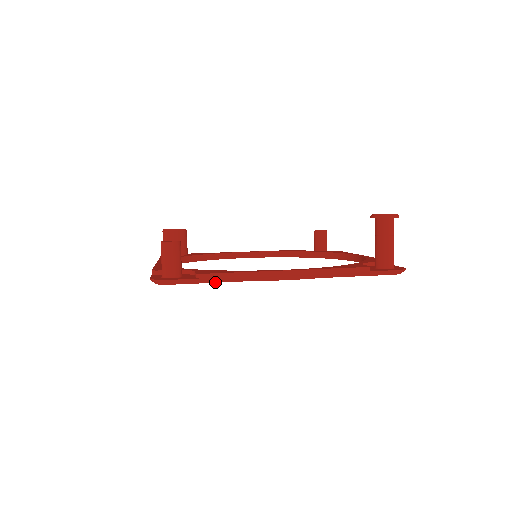
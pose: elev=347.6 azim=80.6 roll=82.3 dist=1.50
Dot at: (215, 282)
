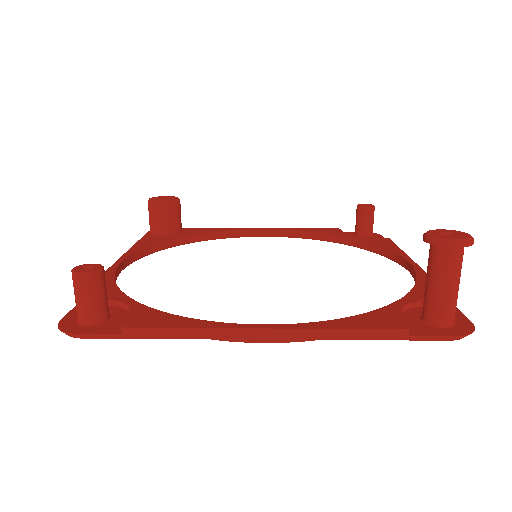
Dot at: (150, 338)
